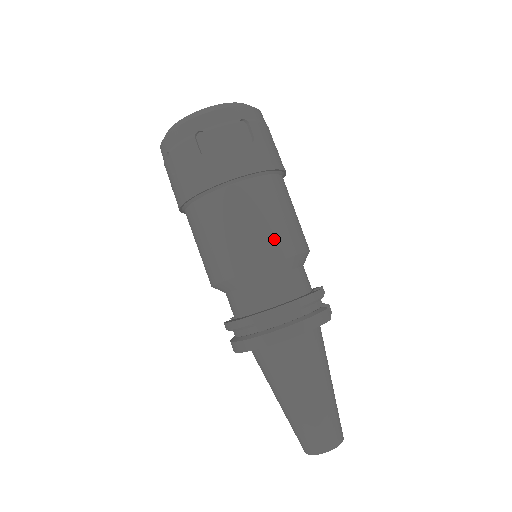
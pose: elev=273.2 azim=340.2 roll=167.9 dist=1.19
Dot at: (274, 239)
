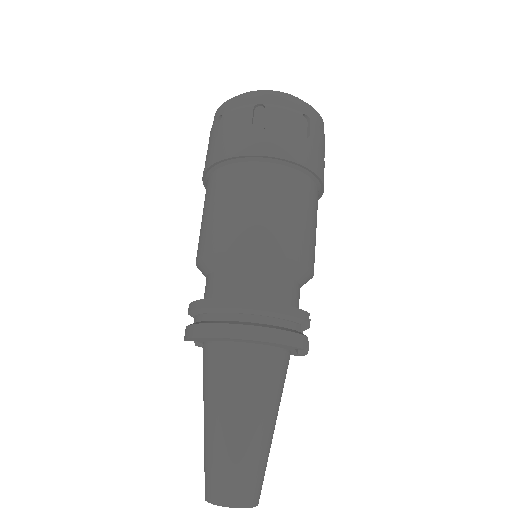
Dot at: (285, 233)
